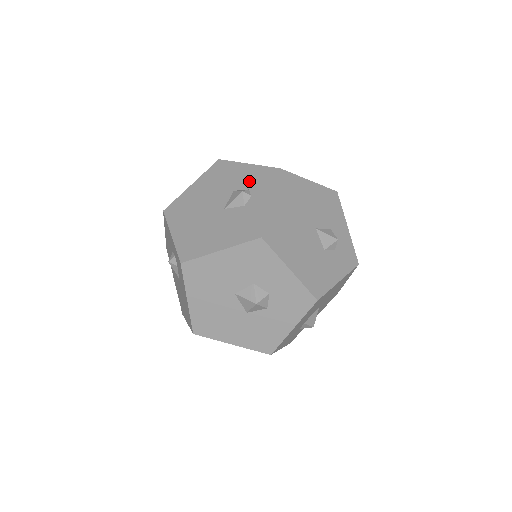
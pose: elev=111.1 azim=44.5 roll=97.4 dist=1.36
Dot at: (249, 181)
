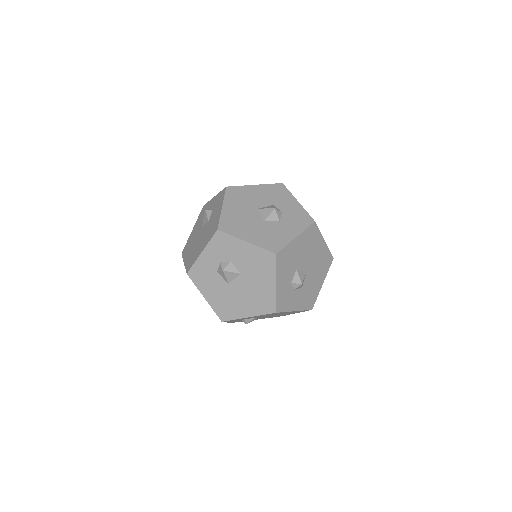
Dot at: occluded
